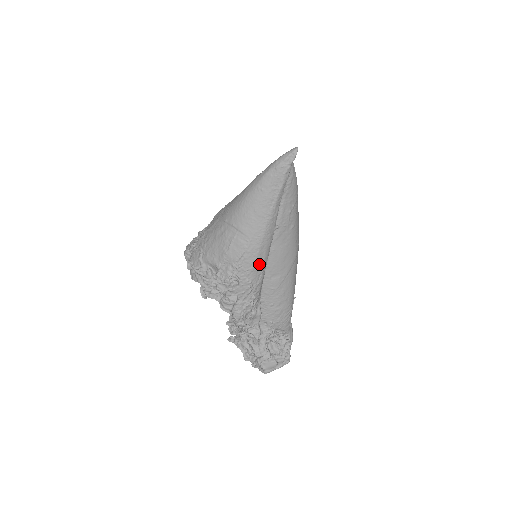
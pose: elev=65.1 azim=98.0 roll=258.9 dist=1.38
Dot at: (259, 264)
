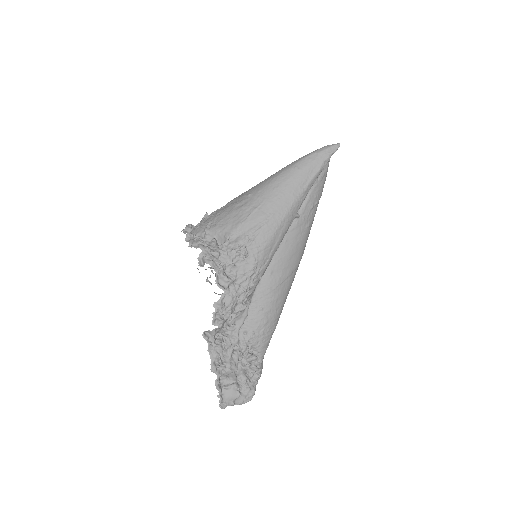
Dot at: (271, 245)
